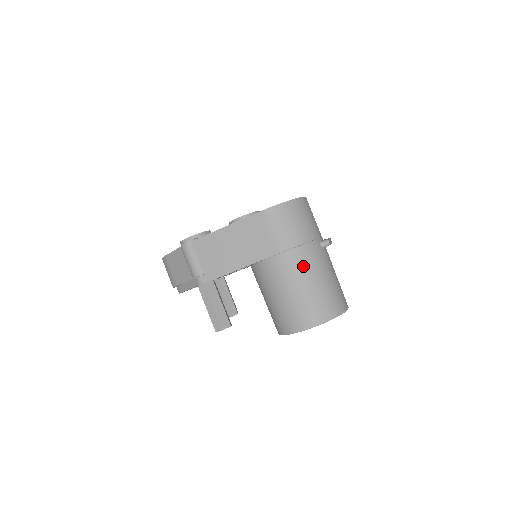
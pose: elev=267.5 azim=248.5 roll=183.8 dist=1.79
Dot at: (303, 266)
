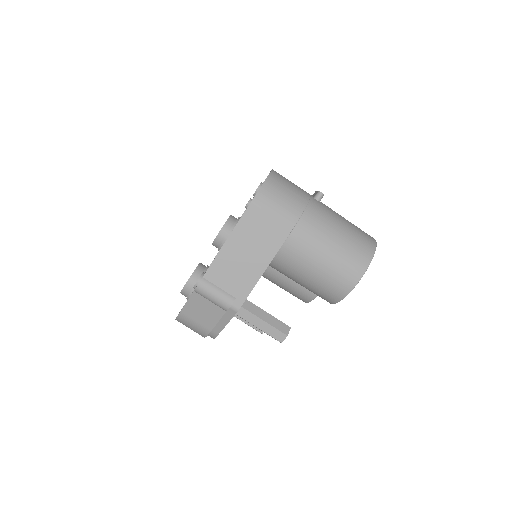
Dot at: (319, 227)
